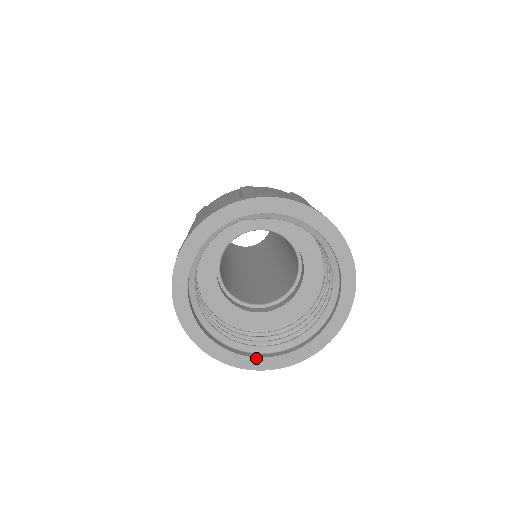
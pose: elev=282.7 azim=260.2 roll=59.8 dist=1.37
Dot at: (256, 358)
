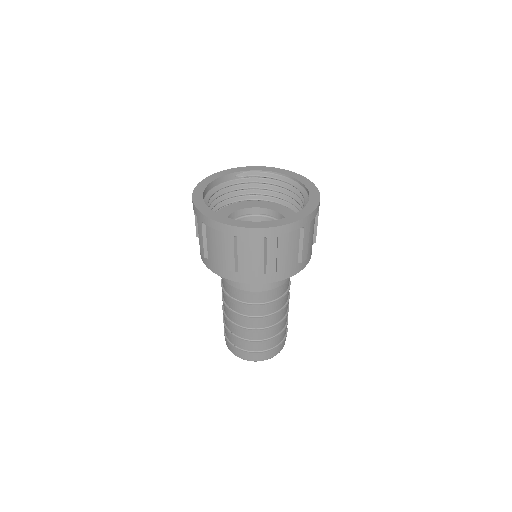
Dot at: (254, 222)
